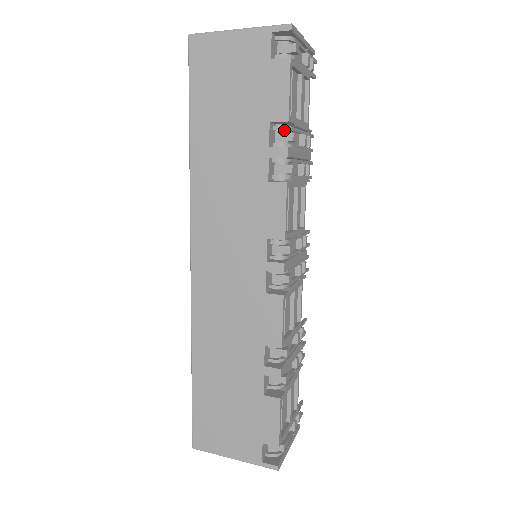
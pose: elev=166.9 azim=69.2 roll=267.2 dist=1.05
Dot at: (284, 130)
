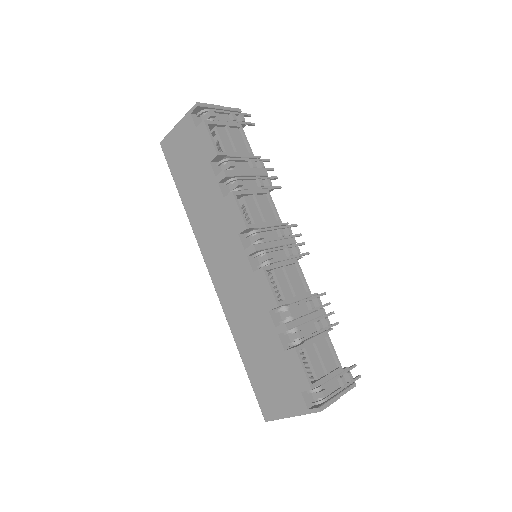
Dot at: (225, 163)
